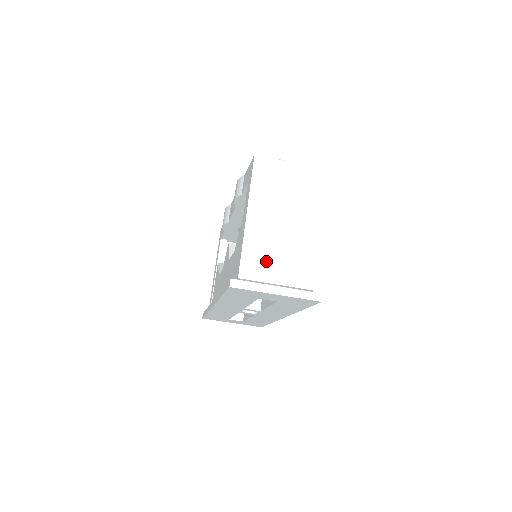
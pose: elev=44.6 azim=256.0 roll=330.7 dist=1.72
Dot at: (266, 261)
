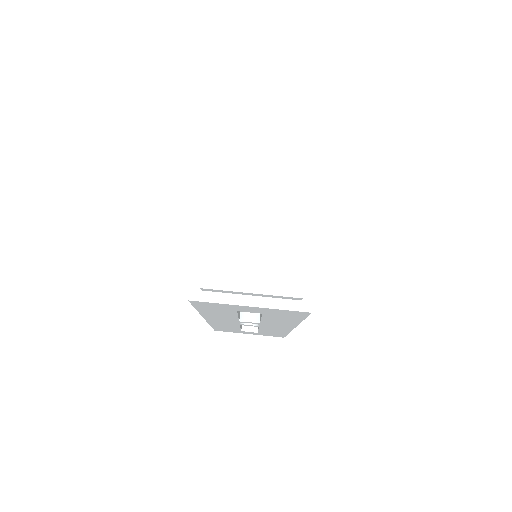
Dot at: (236, 264)
